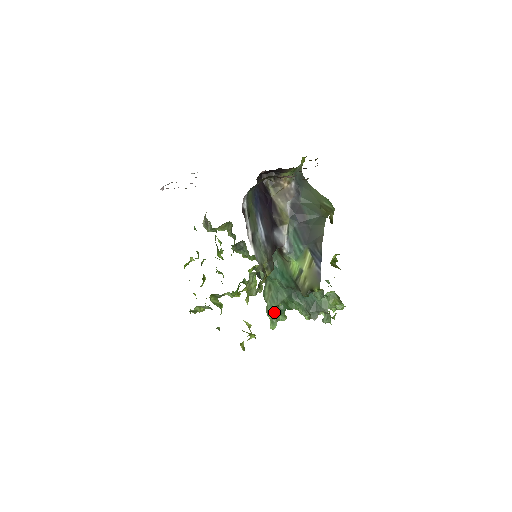
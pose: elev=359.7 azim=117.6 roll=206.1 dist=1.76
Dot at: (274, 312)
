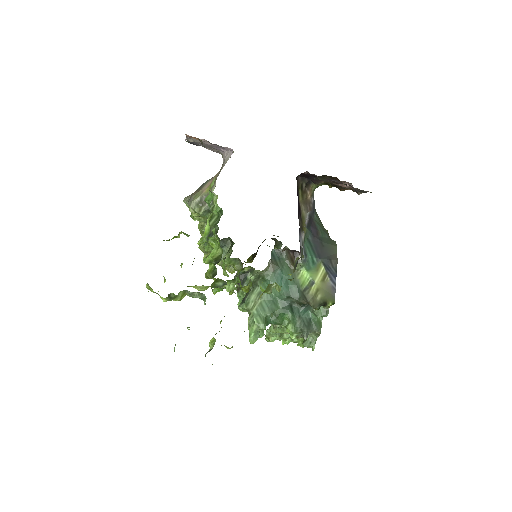
Dot at: (263, 322)
